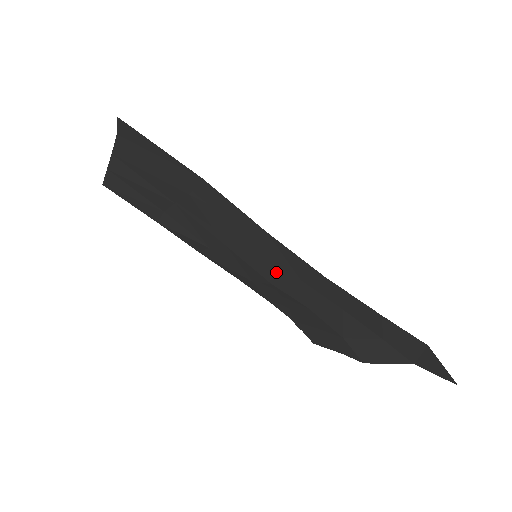
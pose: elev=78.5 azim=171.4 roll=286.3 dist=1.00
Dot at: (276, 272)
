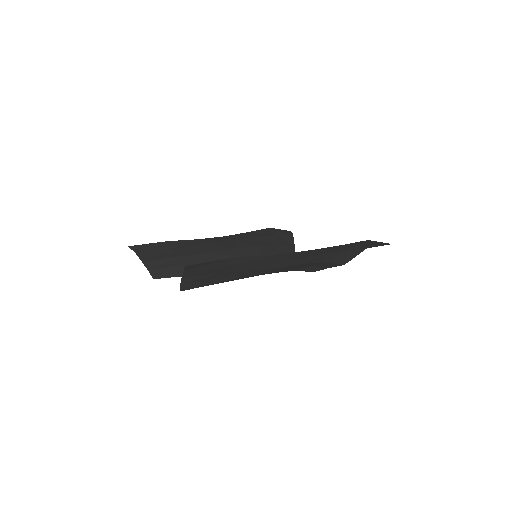
Dot at: (282, 263)
